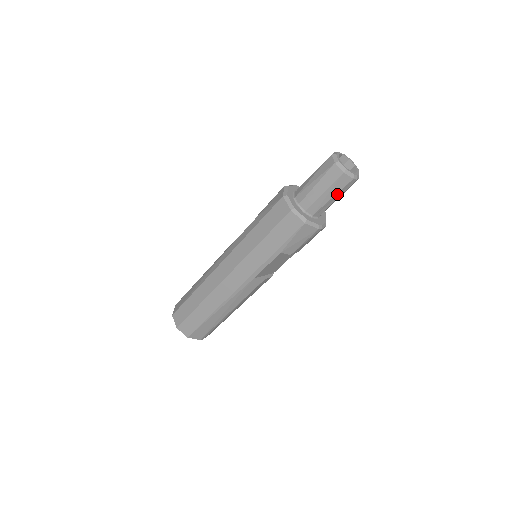
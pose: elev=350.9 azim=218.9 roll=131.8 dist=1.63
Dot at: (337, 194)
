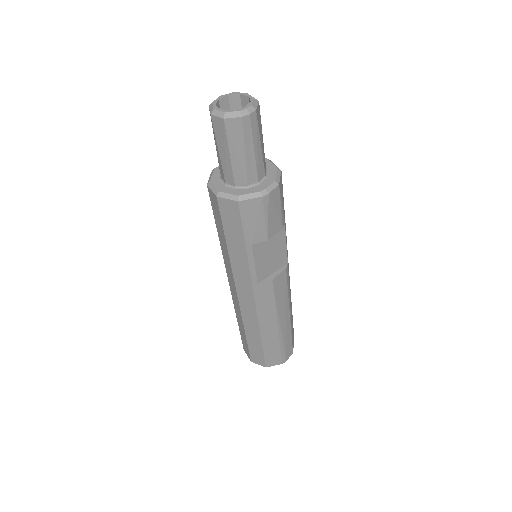
Dot at: (246, 145)
